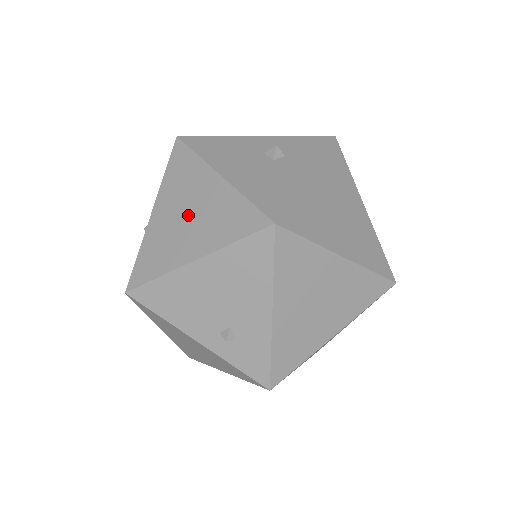
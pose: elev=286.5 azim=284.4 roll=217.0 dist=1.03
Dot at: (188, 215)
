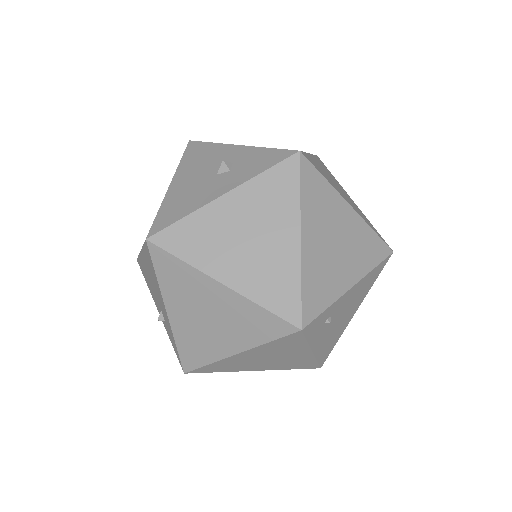
Dot at: occluded
